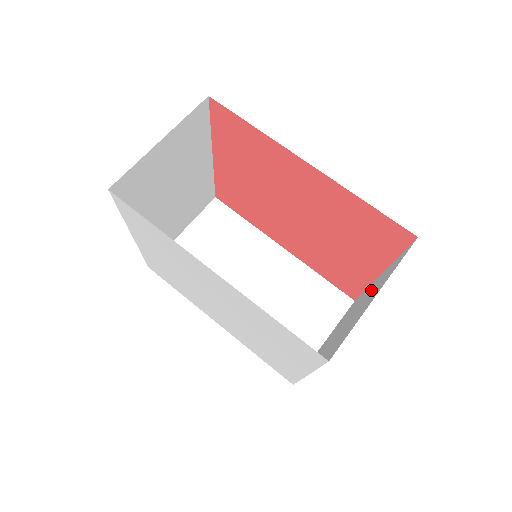
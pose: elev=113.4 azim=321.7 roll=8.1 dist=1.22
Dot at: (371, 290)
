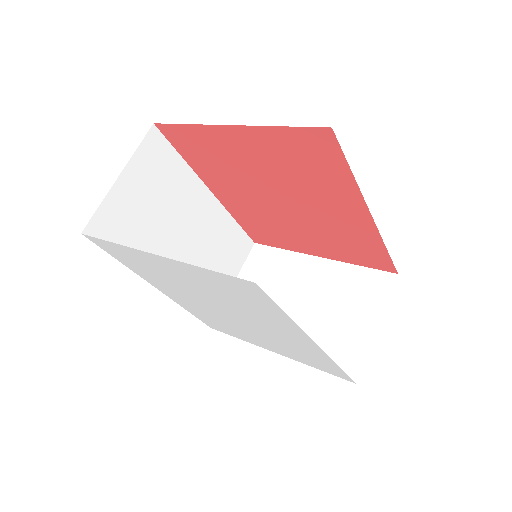
Dot at: (329, 284)
